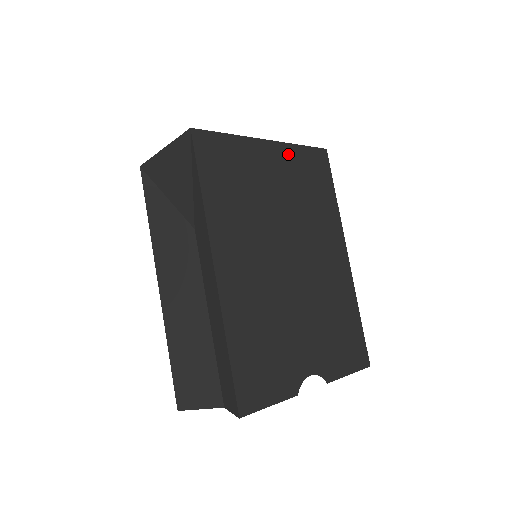
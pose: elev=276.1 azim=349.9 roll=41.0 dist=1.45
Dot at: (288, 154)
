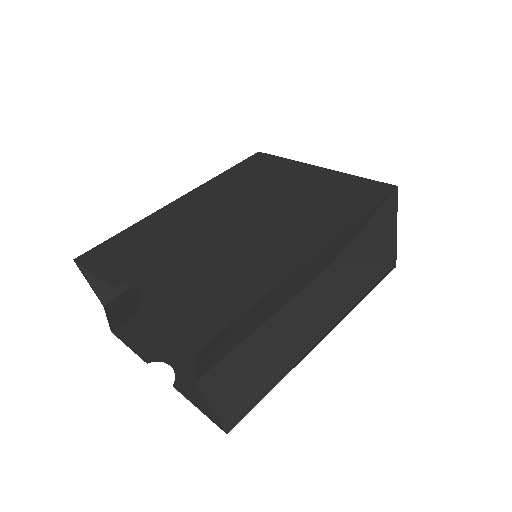
Dot at: (332, 177)
